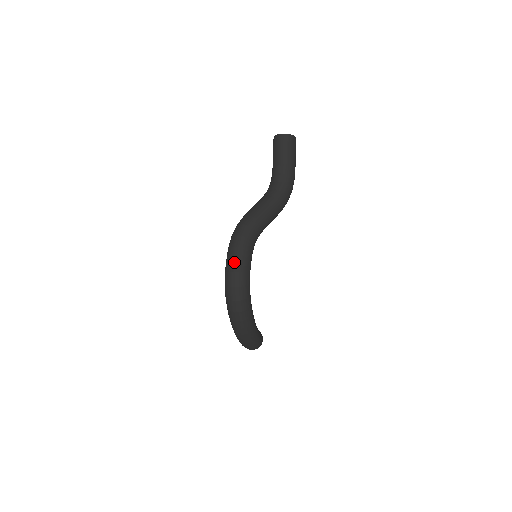
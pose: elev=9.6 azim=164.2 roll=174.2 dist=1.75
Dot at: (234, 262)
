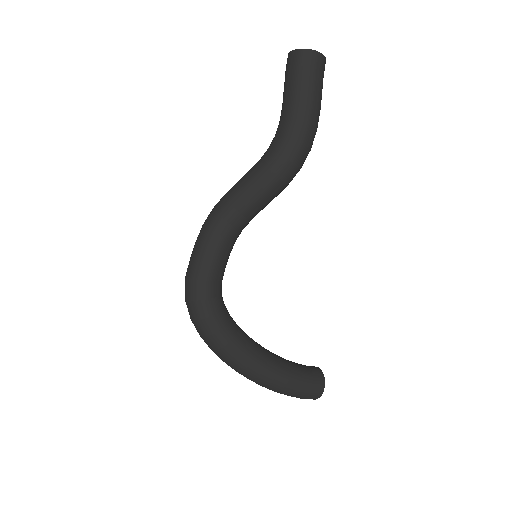
Dot at: (189, 264)
